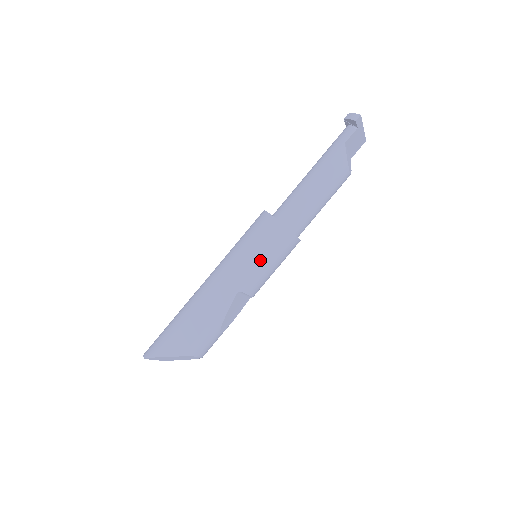
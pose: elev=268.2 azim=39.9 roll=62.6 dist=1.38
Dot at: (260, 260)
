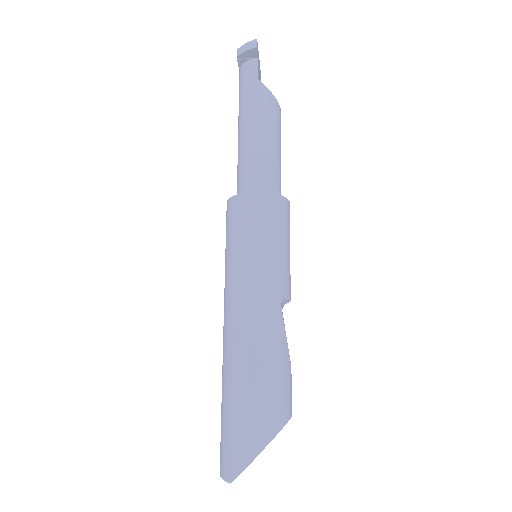
Dot at: (277, 249)
